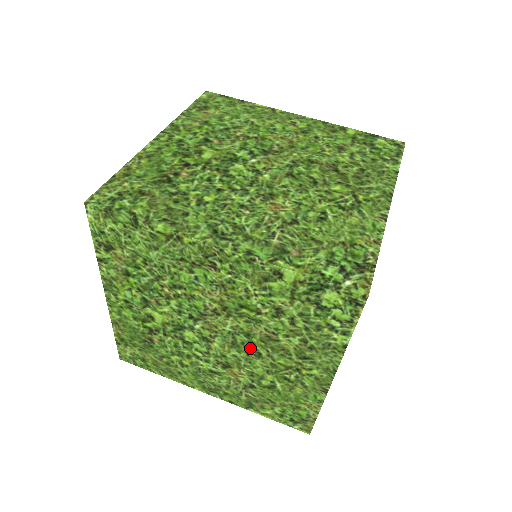
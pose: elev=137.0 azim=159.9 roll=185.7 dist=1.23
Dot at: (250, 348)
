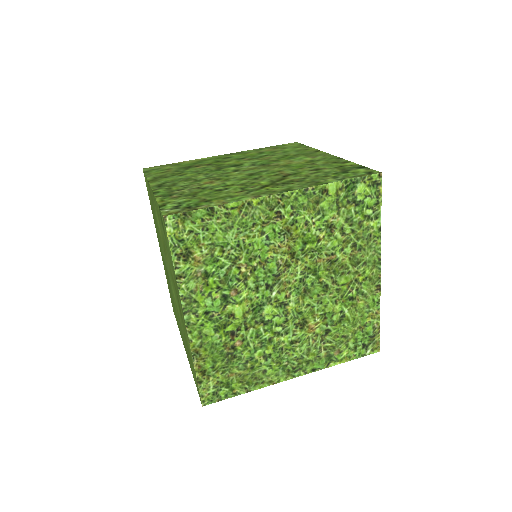
Dot at: occluded
